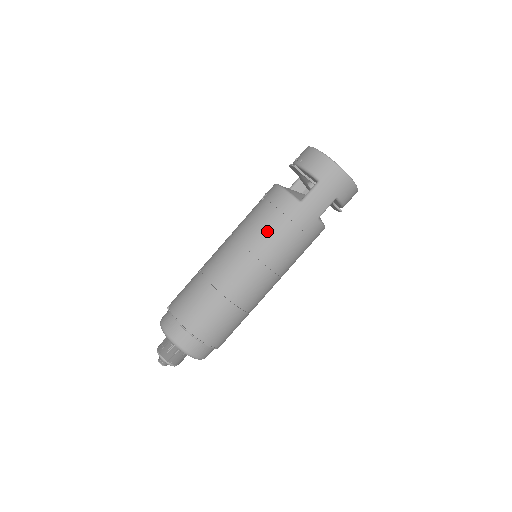
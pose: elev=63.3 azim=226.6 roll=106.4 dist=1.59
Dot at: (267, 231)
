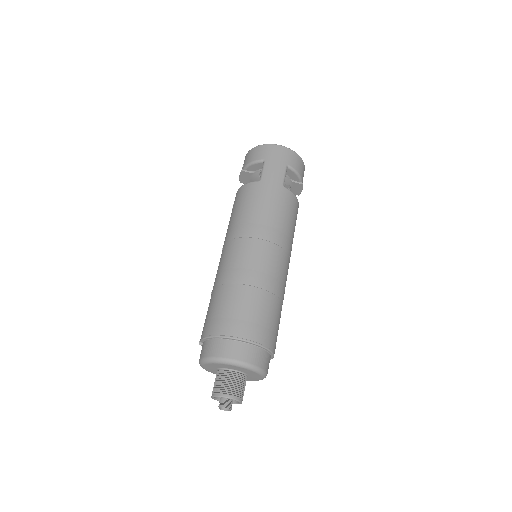
Dot at: (247, 215)
